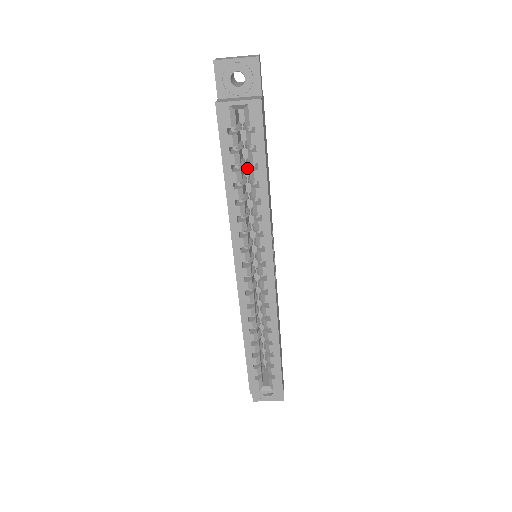
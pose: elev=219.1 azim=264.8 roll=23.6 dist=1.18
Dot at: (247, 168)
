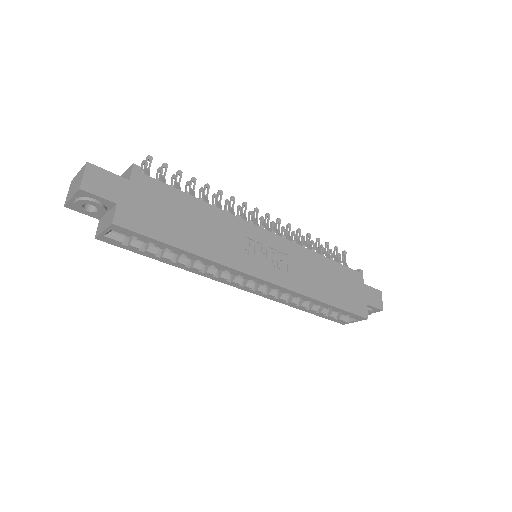
Dot at: occluded
